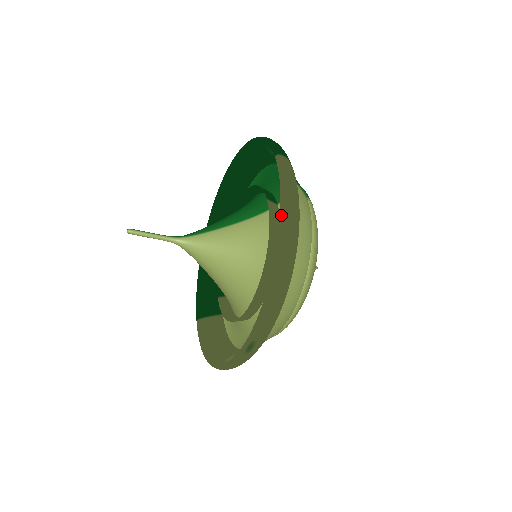
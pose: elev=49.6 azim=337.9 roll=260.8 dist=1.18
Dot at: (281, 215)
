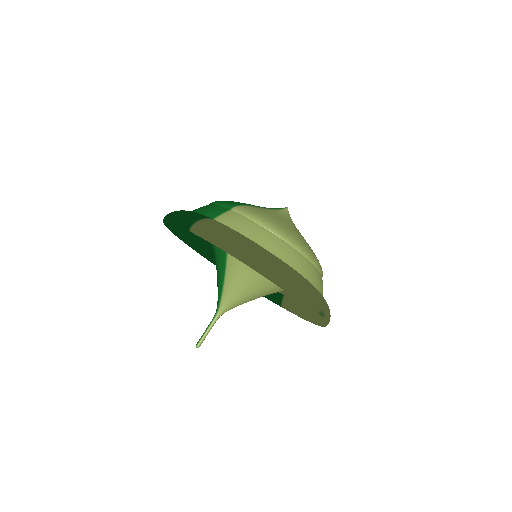
Dot at: (239, 260)
